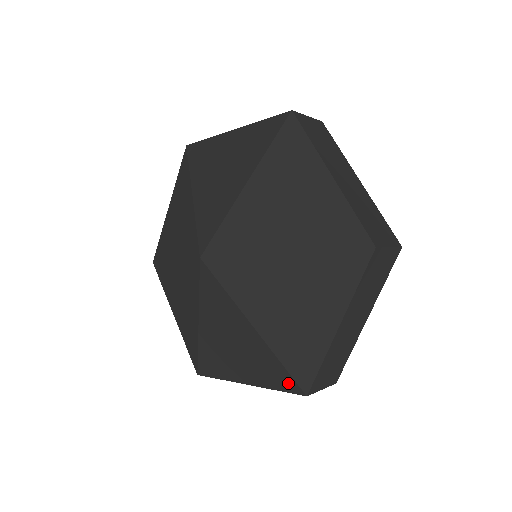
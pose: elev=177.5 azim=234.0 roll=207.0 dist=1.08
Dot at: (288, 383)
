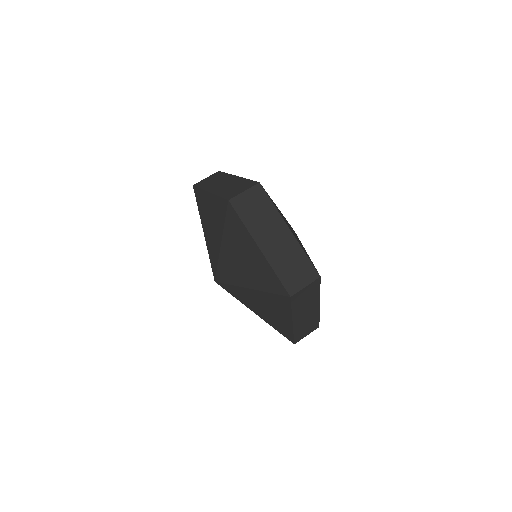
Dot at: occluded
